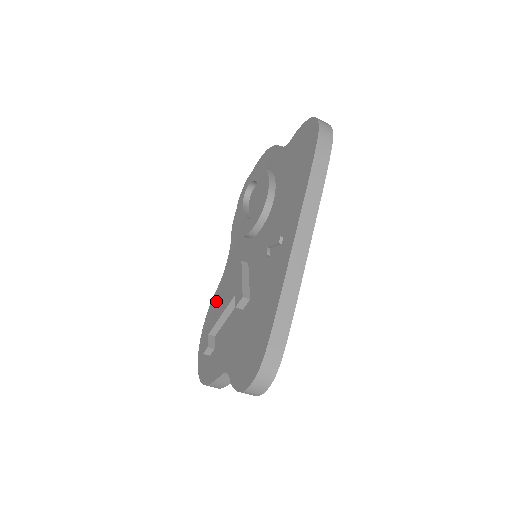
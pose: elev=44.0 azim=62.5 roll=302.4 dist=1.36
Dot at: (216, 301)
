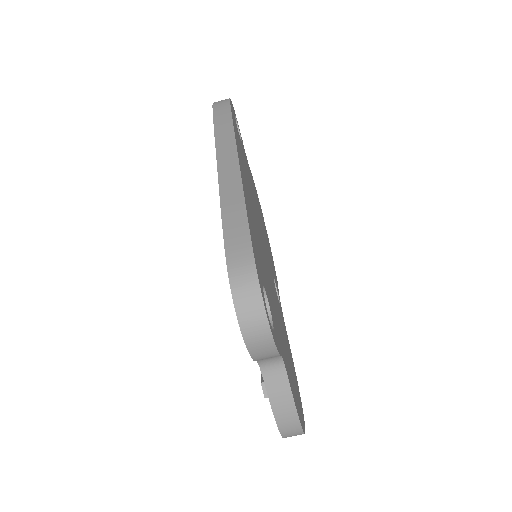
Dot at: occluded
